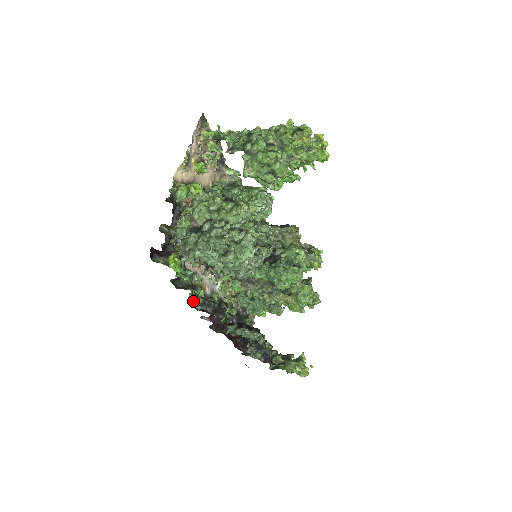
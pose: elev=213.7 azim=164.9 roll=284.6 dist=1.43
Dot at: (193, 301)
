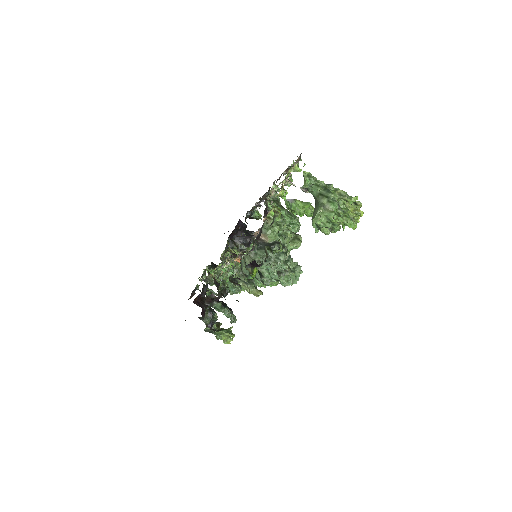
Dot at: (223, 287)
